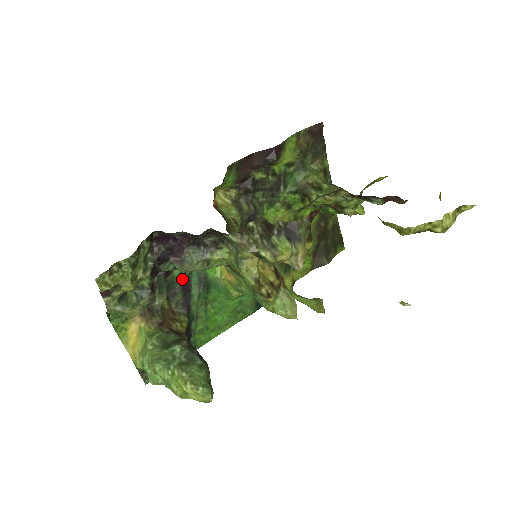
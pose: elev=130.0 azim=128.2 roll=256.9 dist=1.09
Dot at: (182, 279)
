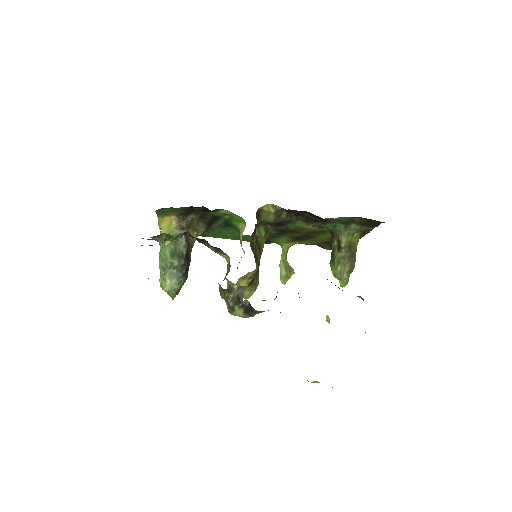
Dot at: (214, 216)
